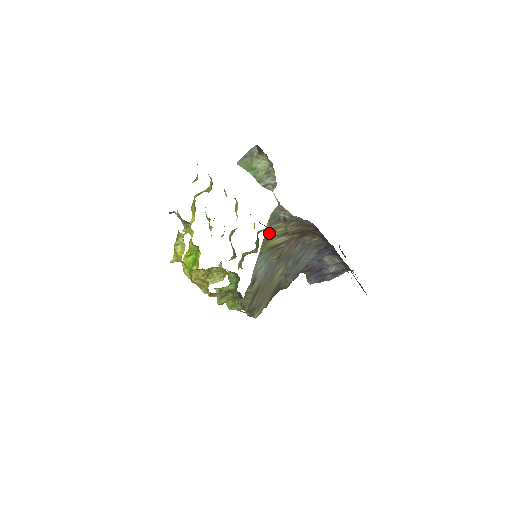
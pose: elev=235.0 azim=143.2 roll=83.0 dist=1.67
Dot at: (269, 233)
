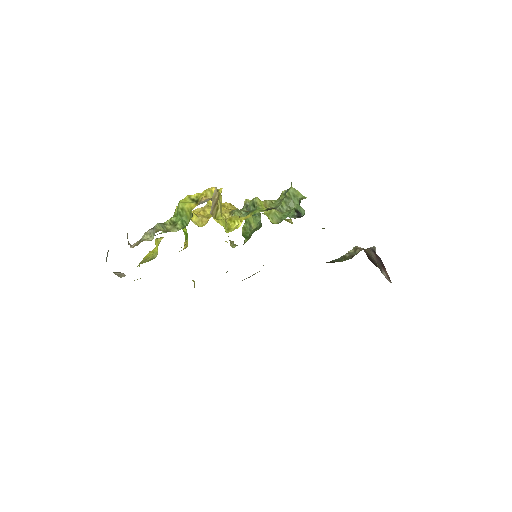
Dot at: occluded
